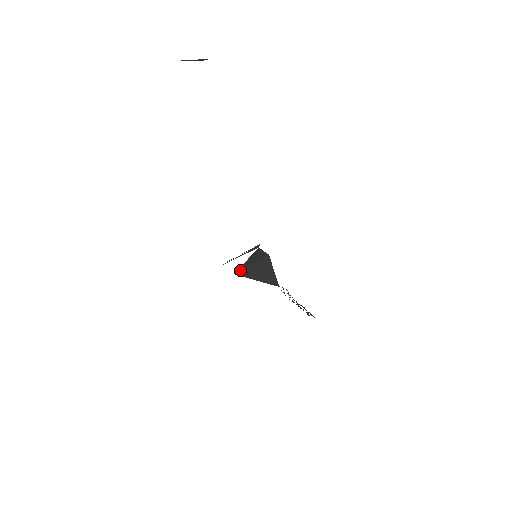
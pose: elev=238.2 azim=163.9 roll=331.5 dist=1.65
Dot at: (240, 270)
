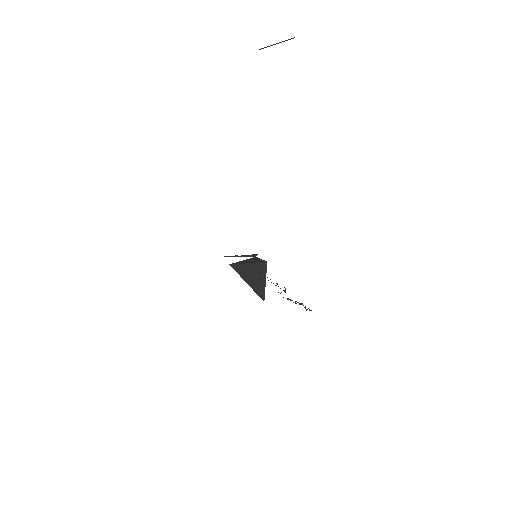
Dot at: (236, 263)
